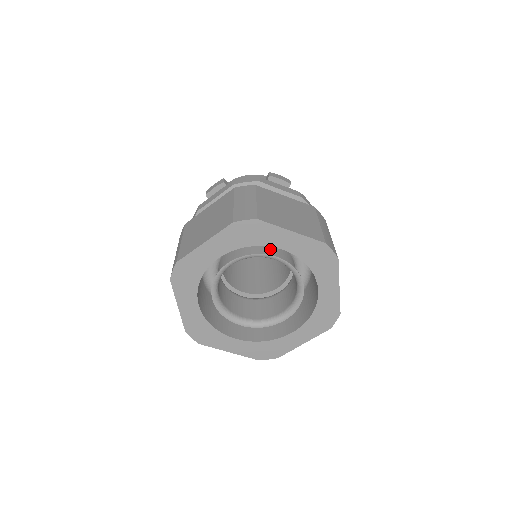
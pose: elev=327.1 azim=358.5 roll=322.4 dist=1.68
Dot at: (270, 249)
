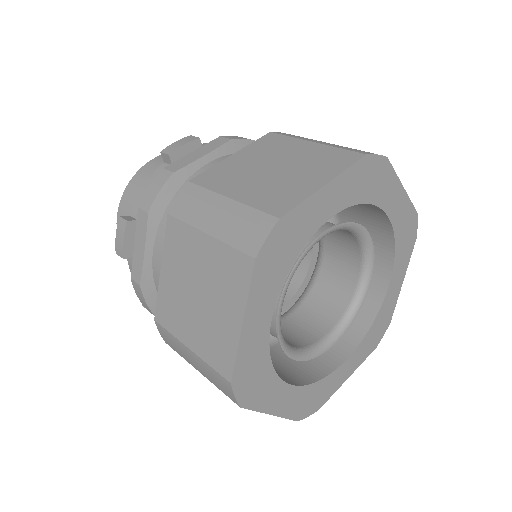
Dot at: occluded
